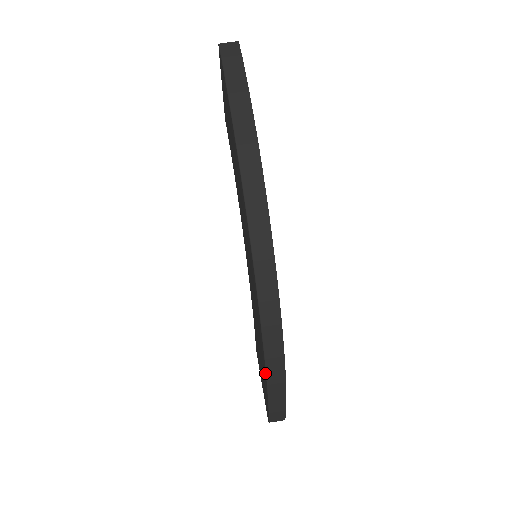
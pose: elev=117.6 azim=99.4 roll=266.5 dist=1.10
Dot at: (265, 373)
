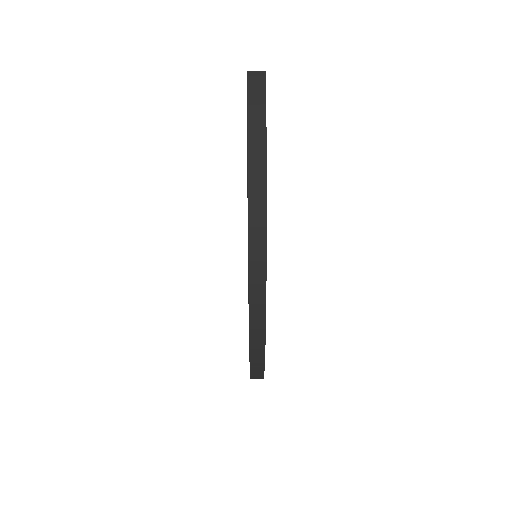
Dot at: (249, 351)
